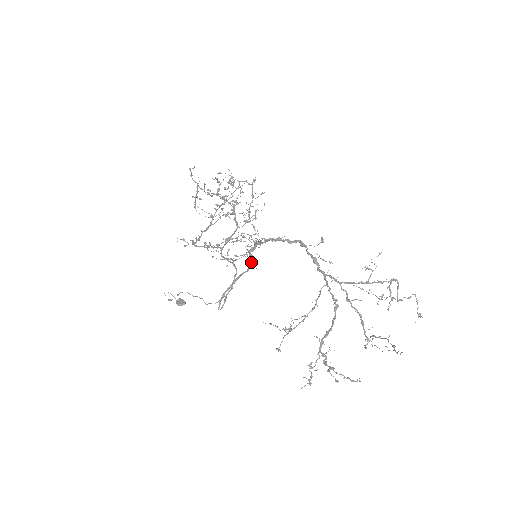
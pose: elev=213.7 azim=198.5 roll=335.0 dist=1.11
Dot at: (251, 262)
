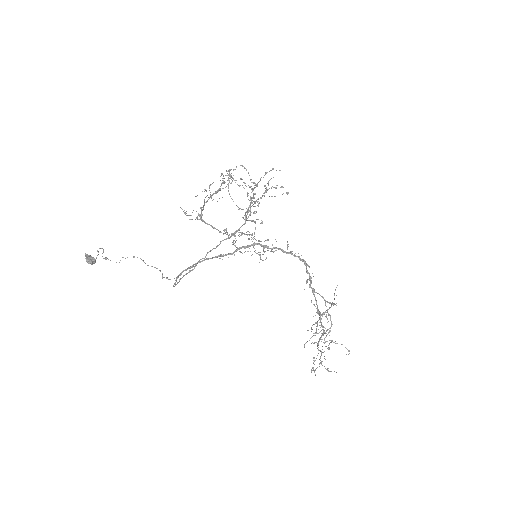
Dot at: (230, 254)
